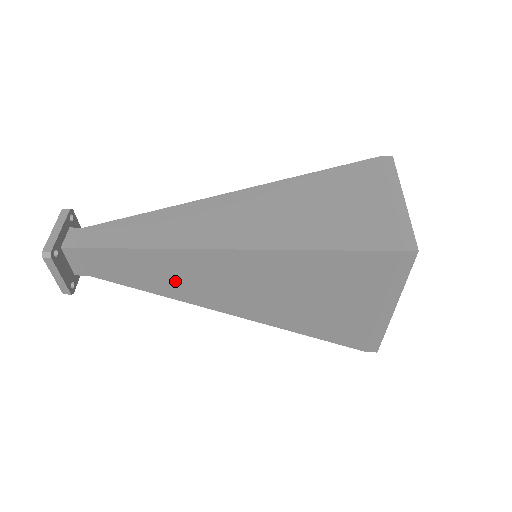
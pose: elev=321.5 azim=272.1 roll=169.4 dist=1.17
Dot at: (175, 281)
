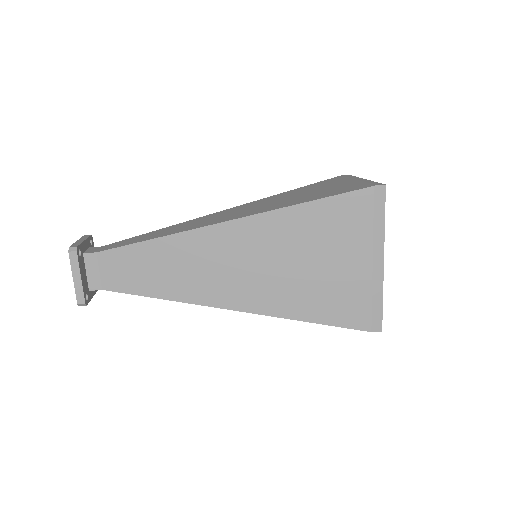
Dot at: (187, 275)
